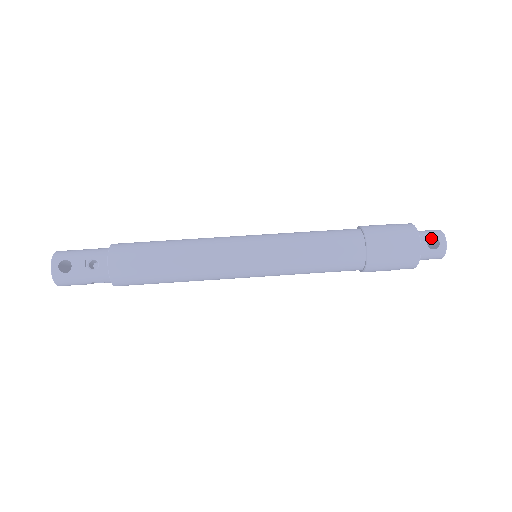
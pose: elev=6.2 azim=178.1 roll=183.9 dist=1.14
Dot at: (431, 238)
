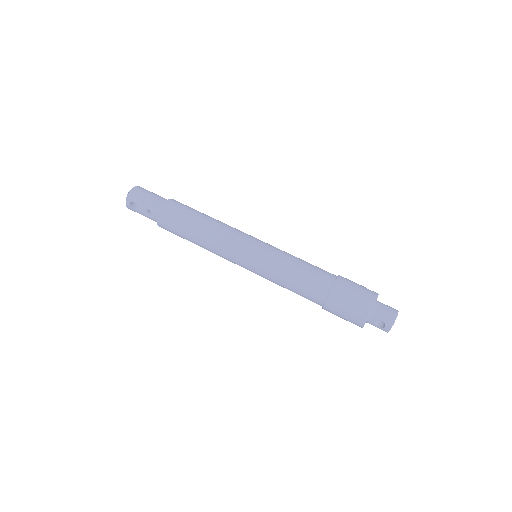
Dot at: (385, 317)
